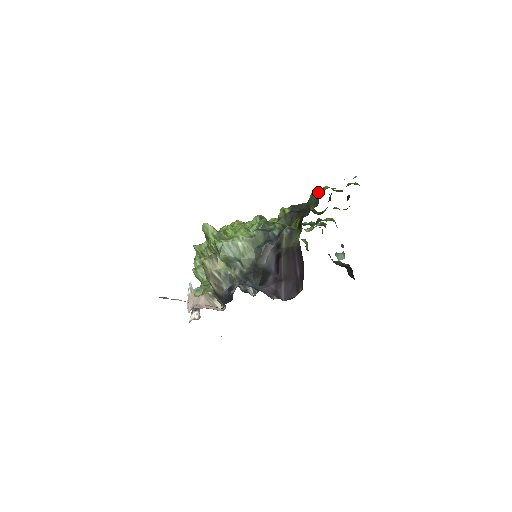
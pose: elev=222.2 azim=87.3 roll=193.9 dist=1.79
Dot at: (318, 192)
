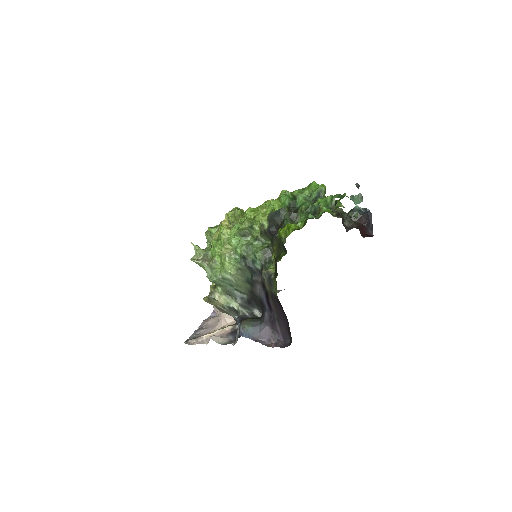
Dot at: (283, 237)
